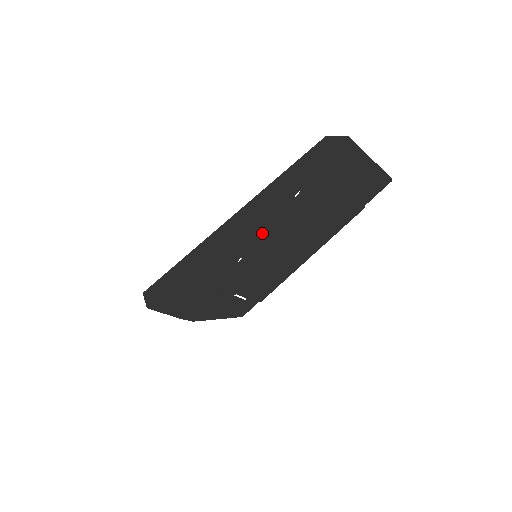
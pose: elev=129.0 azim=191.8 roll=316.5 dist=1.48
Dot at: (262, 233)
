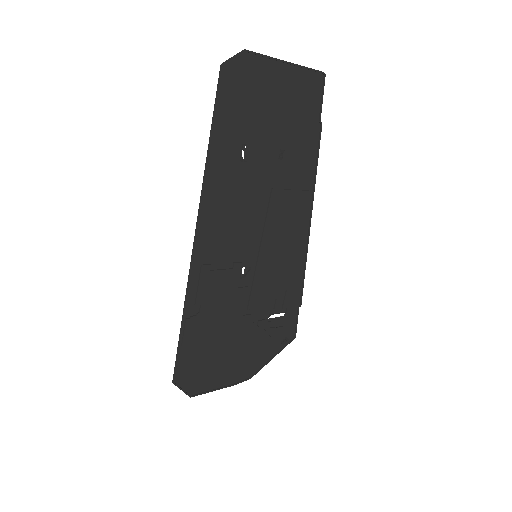
Dot at: (242, 225)
